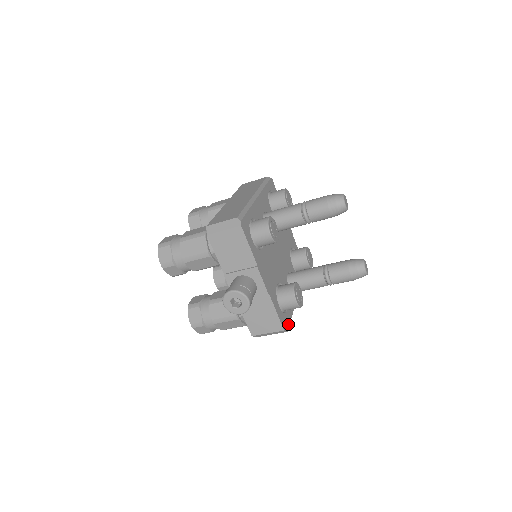
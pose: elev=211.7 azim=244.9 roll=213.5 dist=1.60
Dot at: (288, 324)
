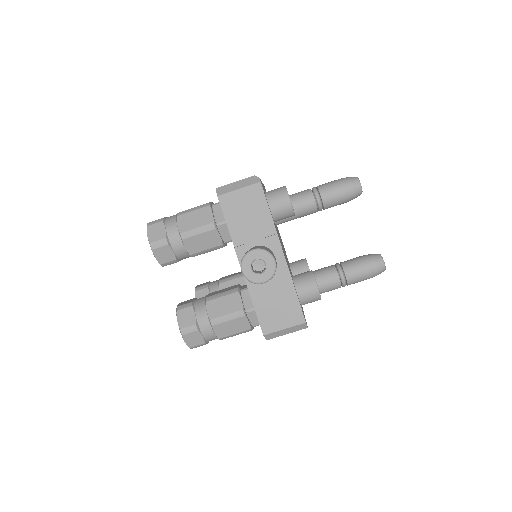
Dot at: (306, 322)
